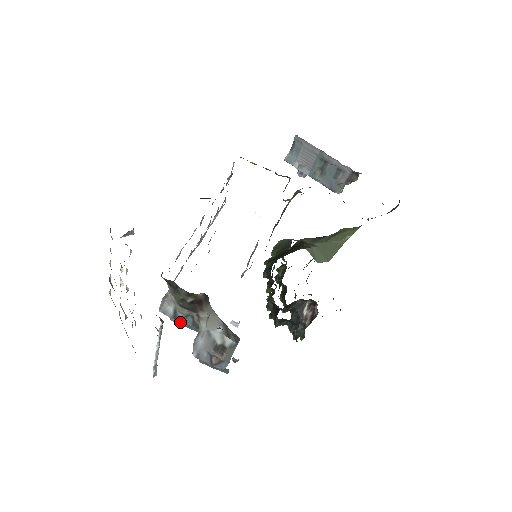
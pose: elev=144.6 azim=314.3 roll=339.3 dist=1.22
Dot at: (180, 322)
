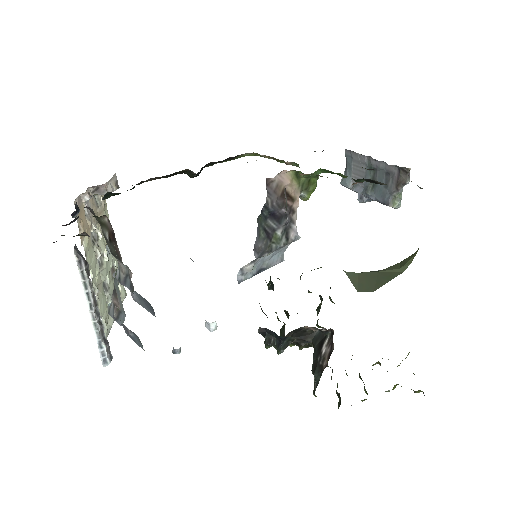
Dot at: (135, 296)
